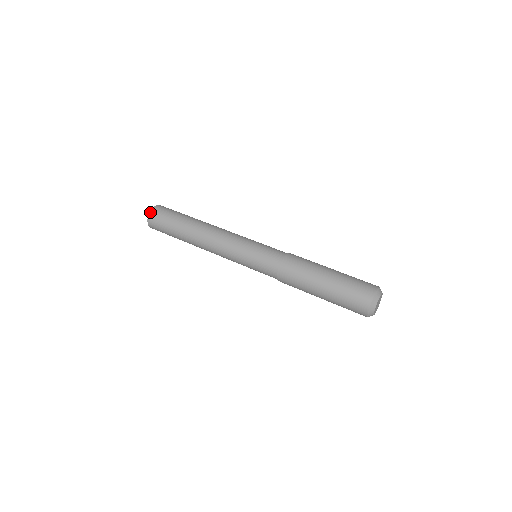
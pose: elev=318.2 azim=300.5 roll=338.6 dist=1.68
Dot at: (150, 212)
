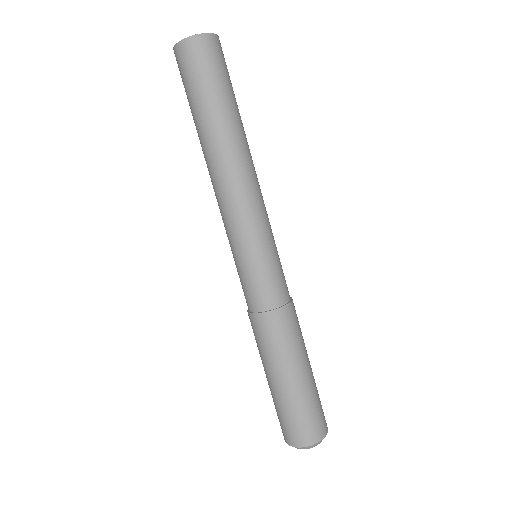
Dot at: (188, 38)
